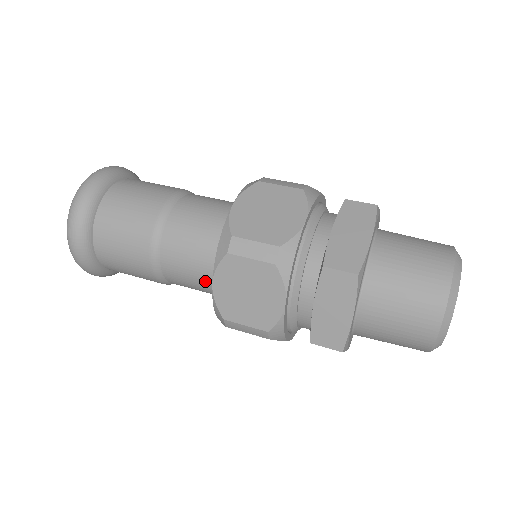
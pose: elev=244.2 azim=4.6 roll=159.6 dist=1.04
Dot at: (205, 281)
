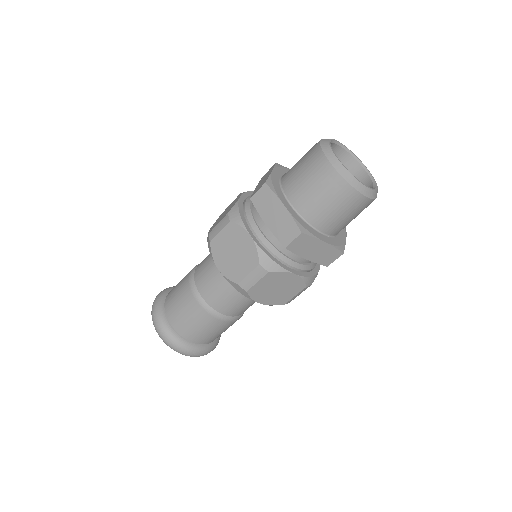
Dot at: occluded
